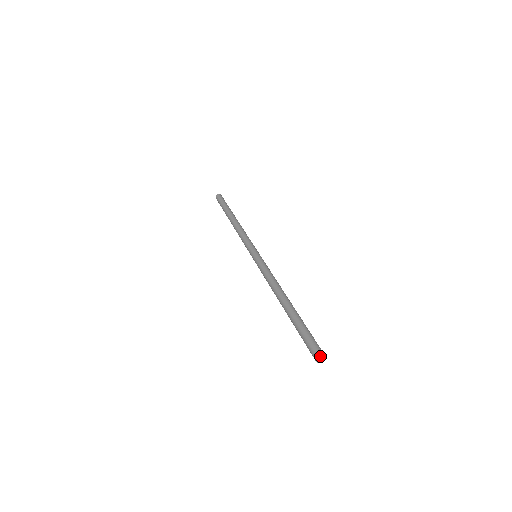
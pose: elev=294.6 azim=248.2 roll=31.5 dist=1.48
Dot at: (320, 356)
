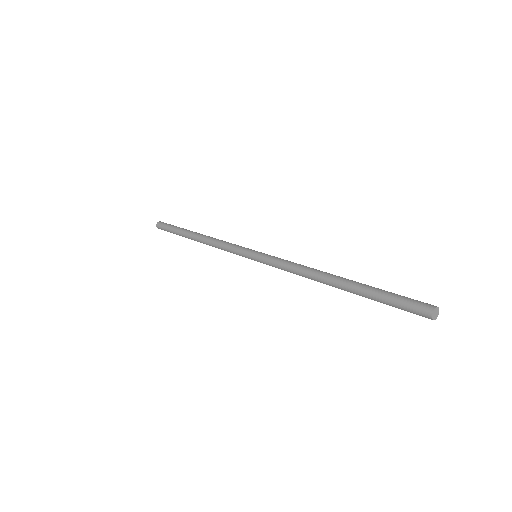
Dot at: (434, 310)
